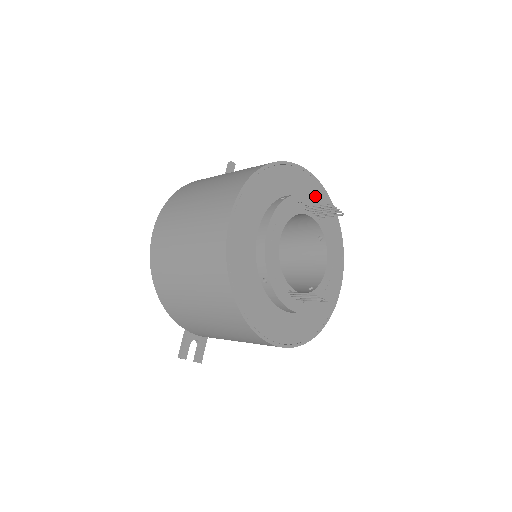
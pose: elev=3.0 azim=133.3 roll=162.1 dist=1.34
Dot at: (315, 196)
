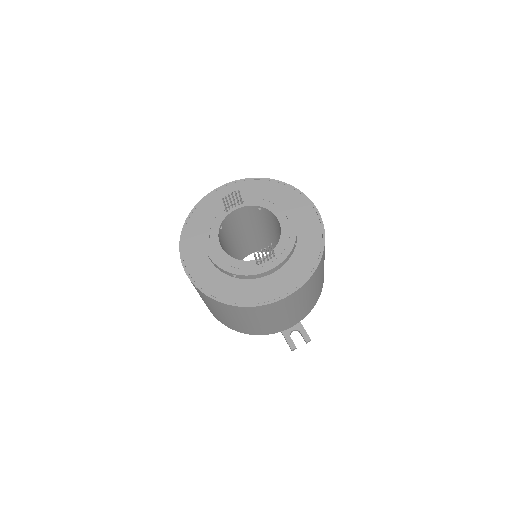
Dot at: (237, 192)
